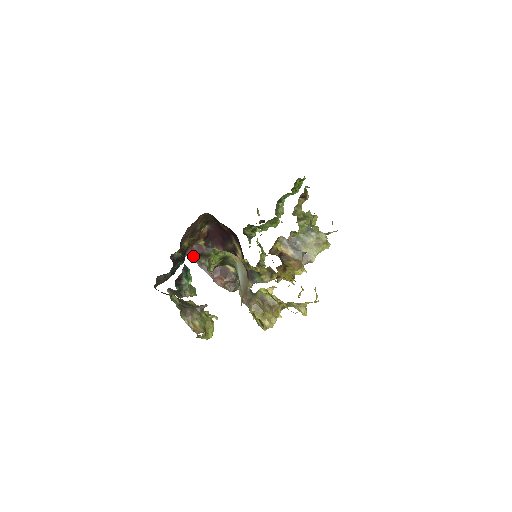
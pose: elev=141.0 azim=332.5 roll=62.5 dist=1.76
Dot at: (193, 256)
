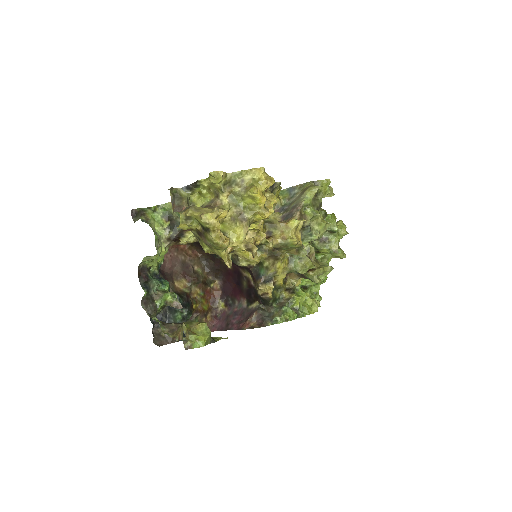
Dot at: (220, 328)
